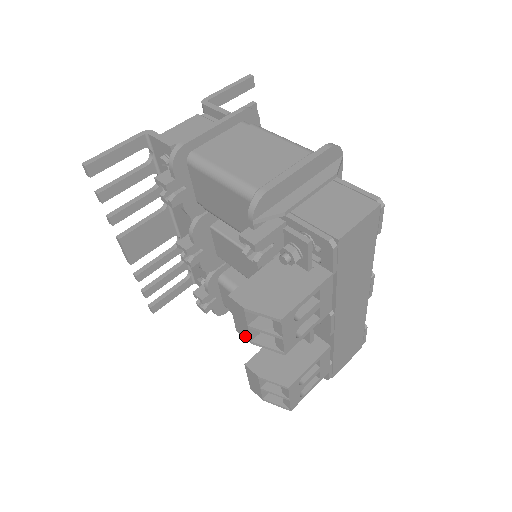
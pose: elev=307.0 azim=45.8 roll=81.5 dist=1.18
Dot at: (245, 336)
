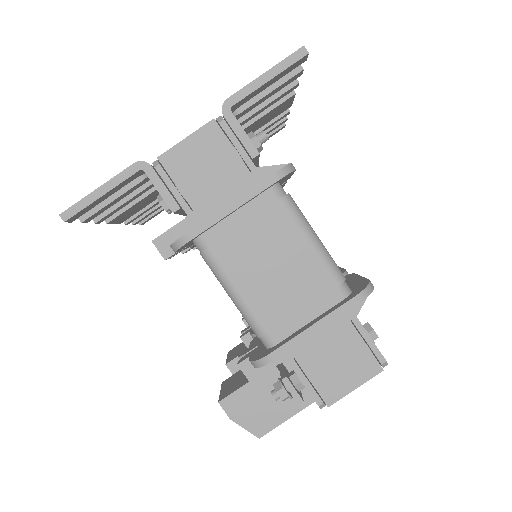
Dot at: occluded
